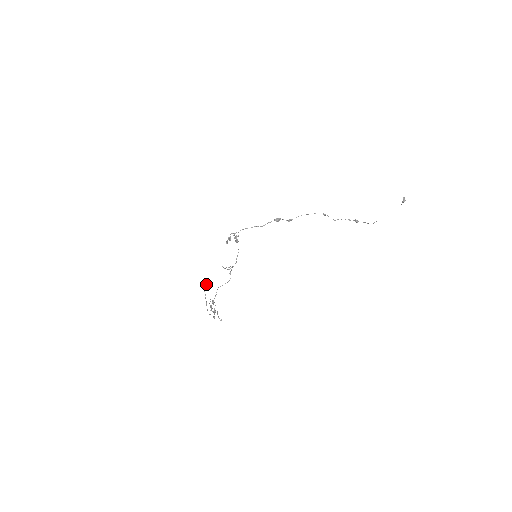
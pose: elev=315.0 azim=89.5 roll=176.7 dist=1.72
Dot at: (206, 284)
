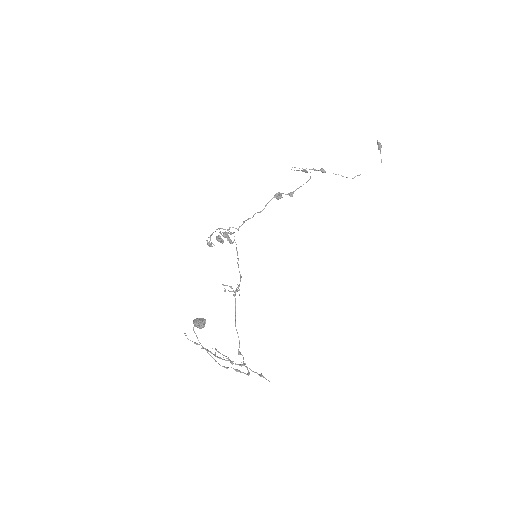
Dot at: (204, 323)
